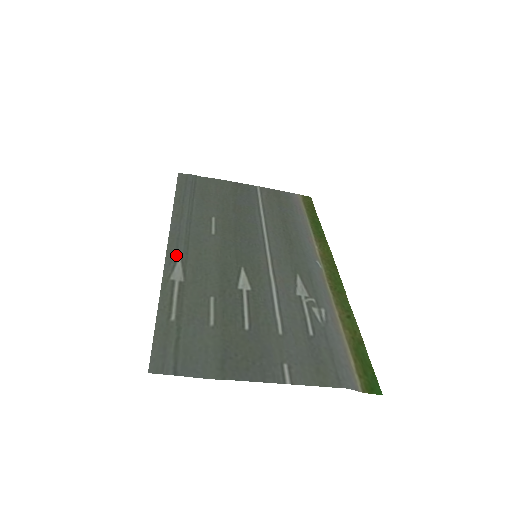
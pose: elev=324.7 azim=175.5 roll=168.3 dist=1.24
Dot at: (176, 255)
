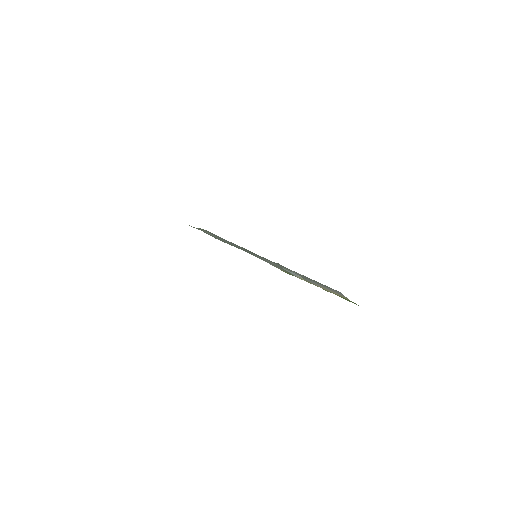
Dot at: occluded
